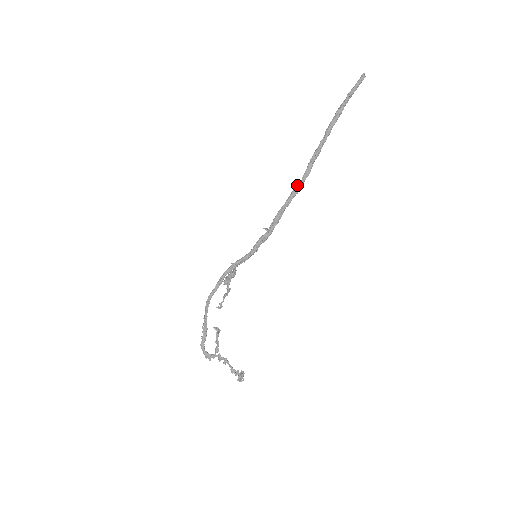
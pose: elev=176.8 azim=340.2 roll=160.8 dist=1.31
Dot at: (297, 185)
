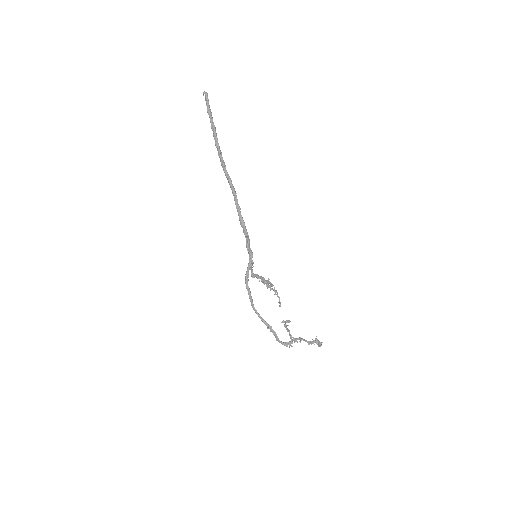
Dot at: (232, 193)
